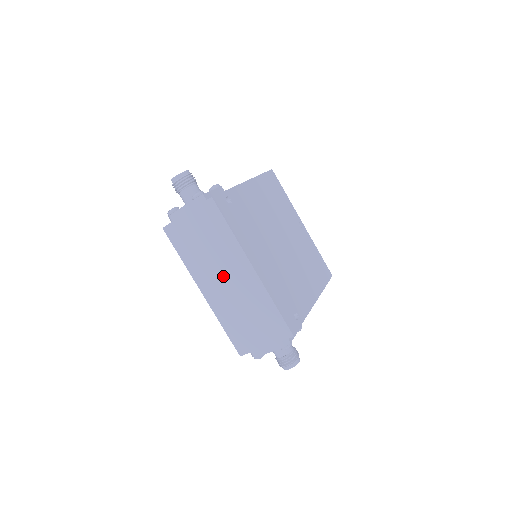
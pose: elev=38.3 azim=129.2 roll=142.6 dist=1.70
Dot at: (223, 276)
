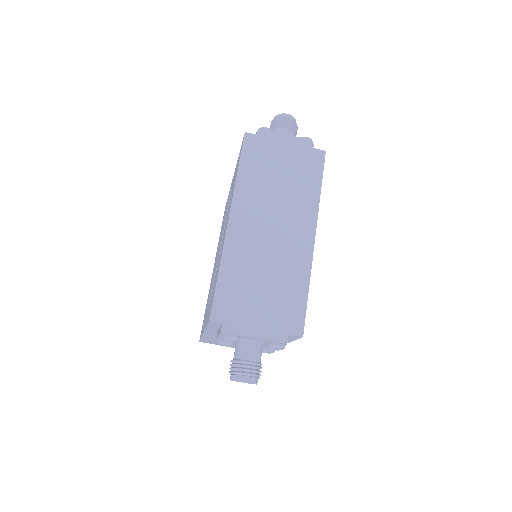
Dot at: (273, 221)
